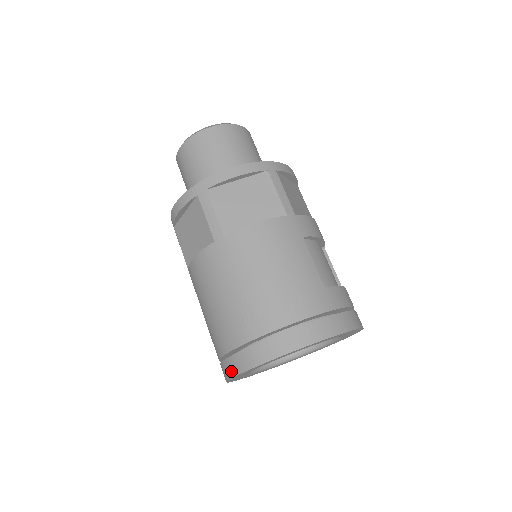
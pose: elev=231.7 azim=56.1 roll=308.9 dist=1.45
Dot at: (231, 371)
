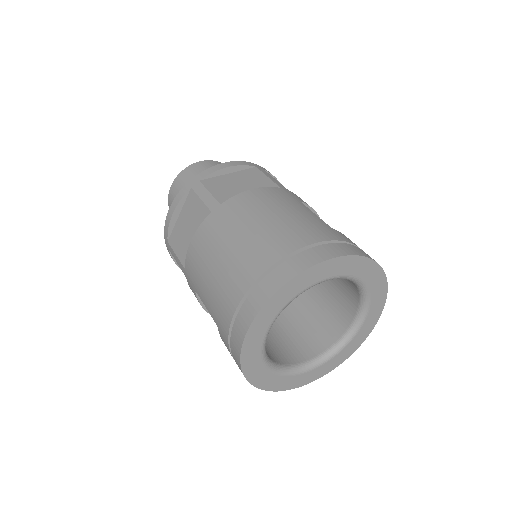
Dot at: (244, 324)
